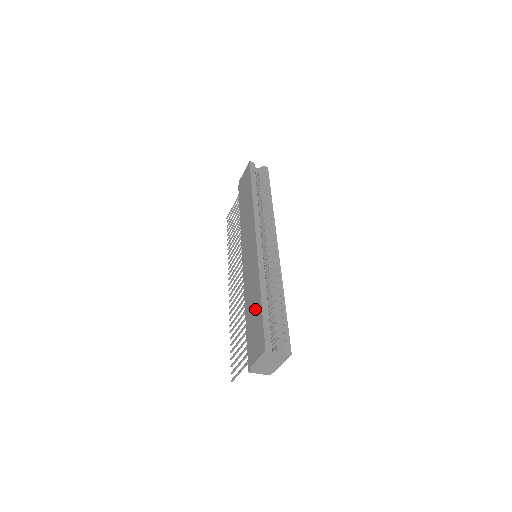
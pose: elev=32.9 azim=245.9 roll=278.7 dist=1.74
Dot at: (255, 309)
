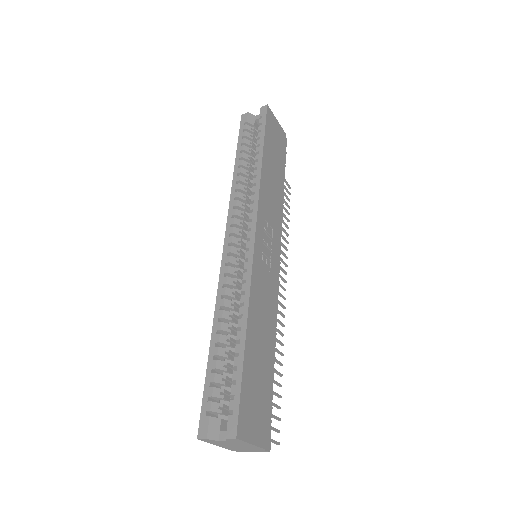
Dot at: occluded
